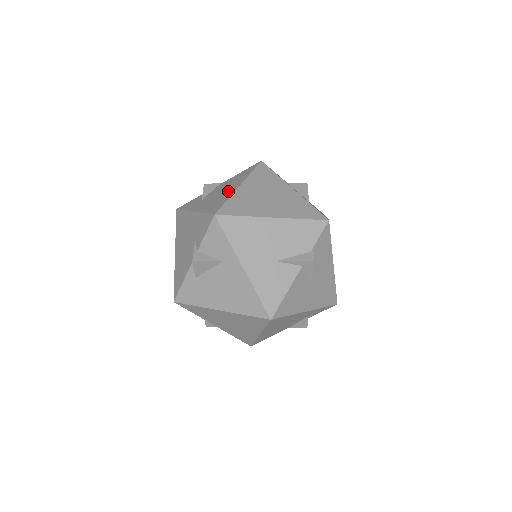
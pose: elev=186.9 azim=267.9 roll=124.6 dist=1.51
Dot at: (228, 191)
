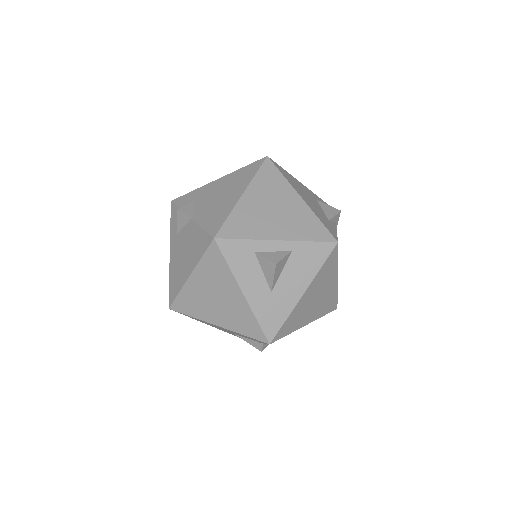
Dot at: (184, 269)
